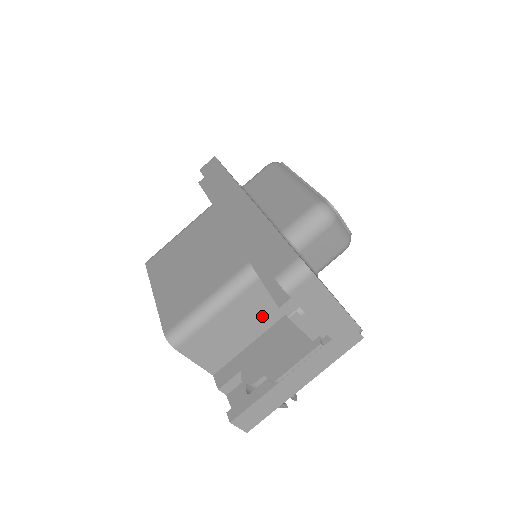
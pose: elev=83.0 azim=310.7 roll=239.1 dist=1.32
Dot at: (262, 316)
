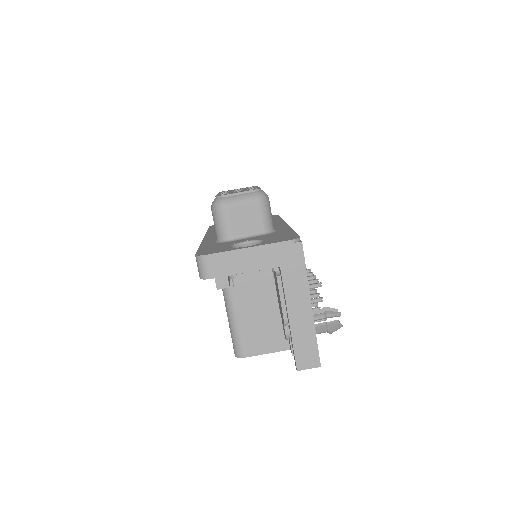
Dot at: (265, 291)
